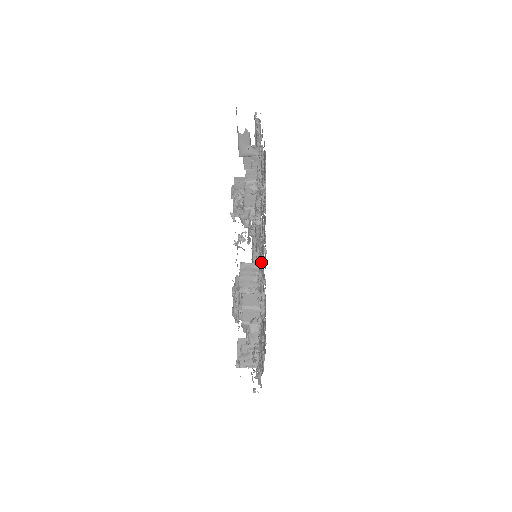
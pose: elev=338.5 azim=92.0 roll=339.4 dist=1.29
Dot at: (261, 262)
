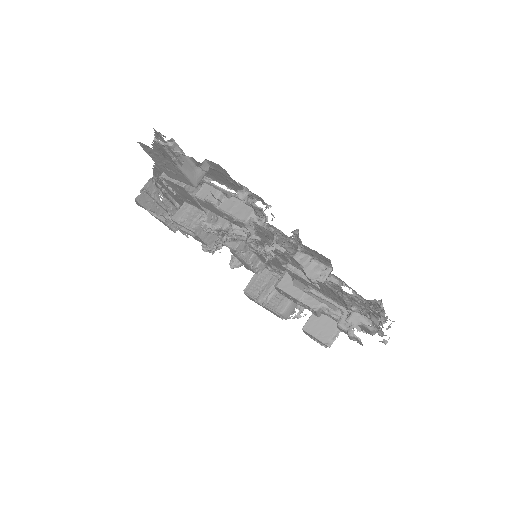
Dot at: (254, 258)
